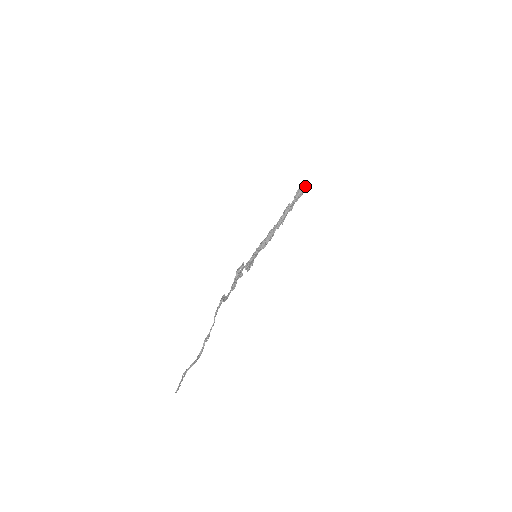
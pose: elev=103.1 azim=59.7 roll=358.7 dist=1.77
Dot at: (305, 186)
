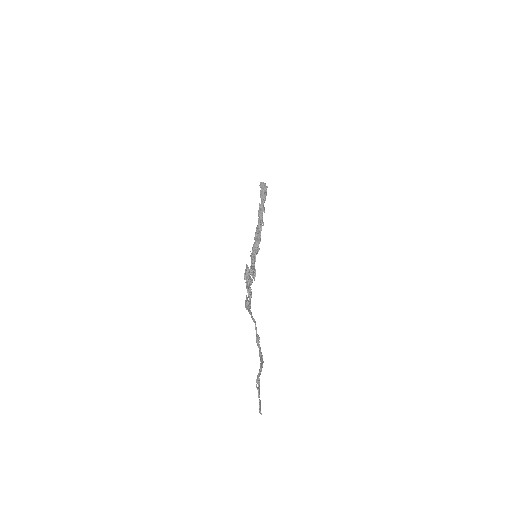
Dot at: (265, 185)
